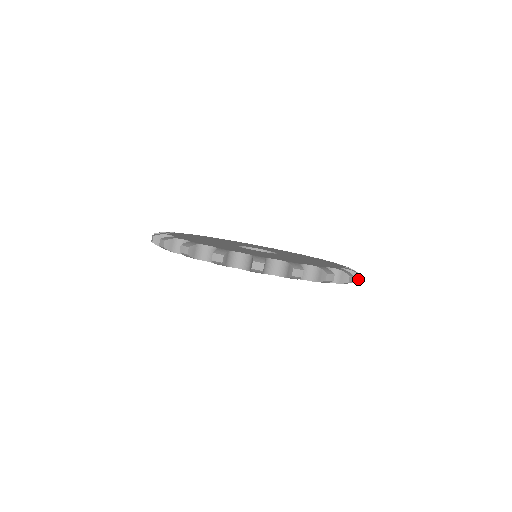
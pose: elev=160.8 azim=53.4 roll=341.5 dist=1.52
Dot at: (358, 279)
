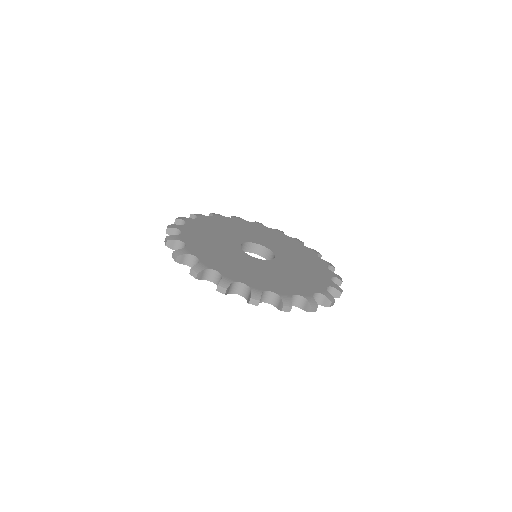
Dot at: (282, 309)
